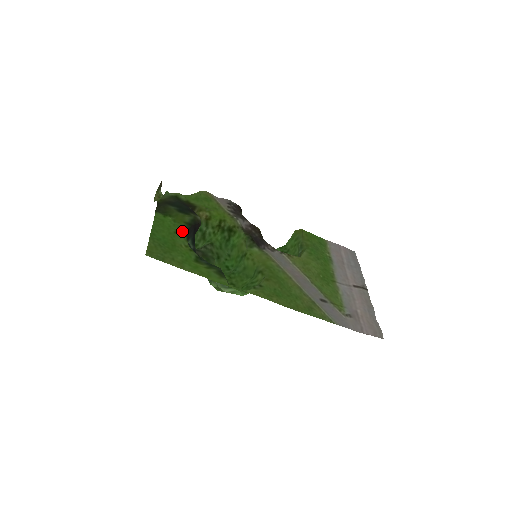
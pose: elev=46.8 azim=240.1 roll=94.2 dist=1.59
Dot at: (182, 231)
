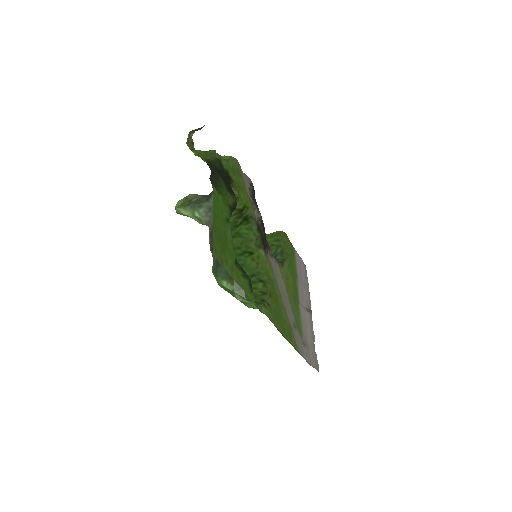
Dot at: (229, 219)
